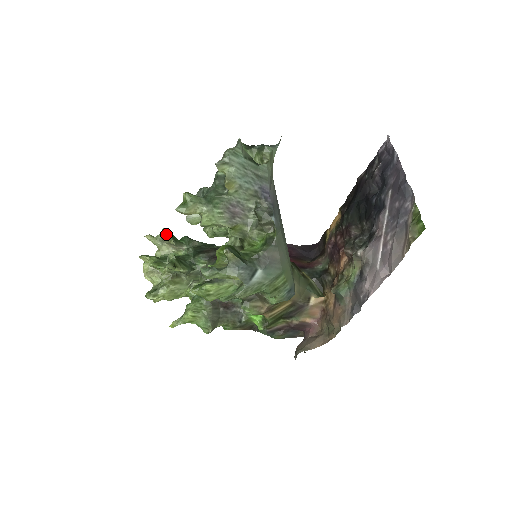
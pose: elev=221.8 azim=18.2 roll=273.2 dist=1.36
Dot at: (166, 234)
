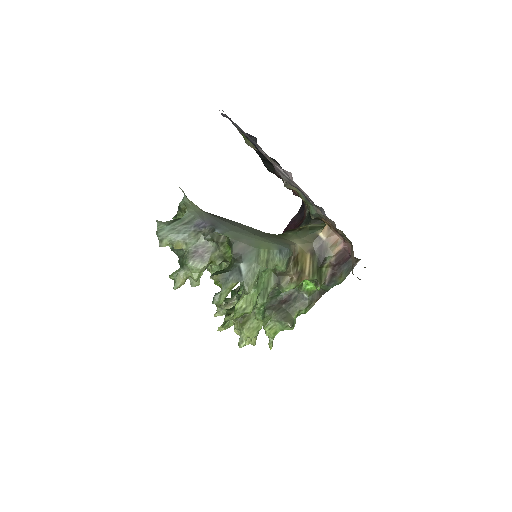
Dot at: occluded
